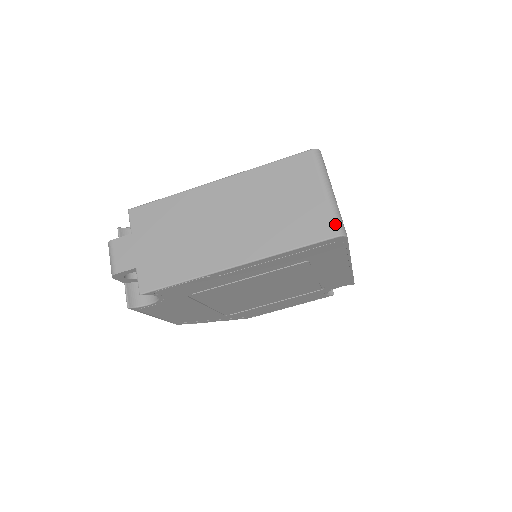
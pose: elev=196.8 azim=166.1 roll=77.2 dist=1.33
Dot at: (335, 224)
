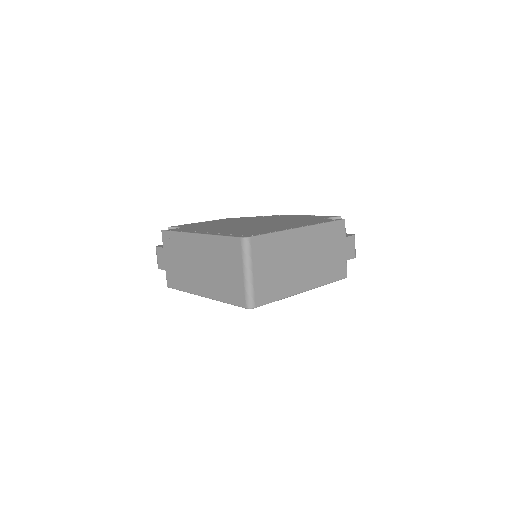
Dot at: (246, 300)
